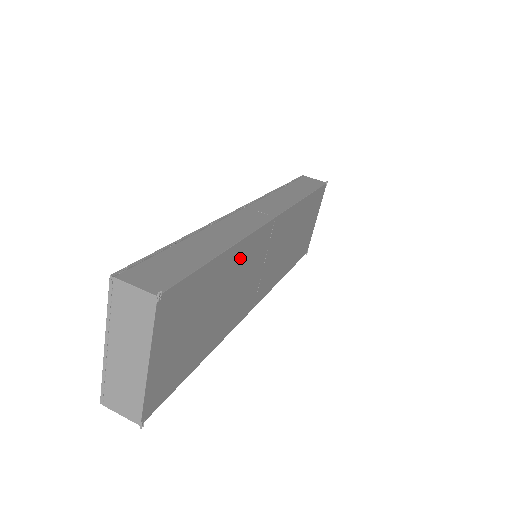
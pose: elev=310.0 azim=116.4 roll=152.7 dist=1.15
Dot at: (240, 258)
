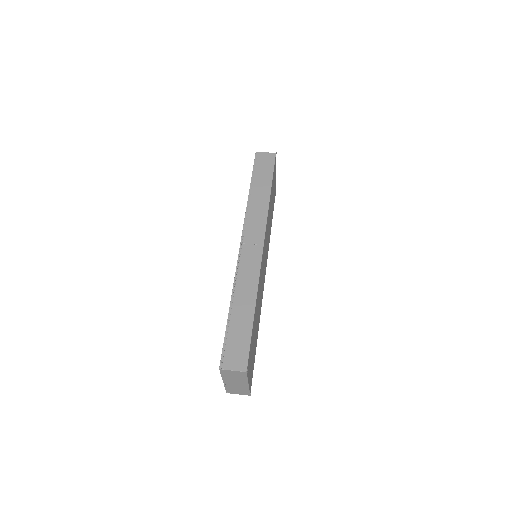
Dot at: (258, 293)
